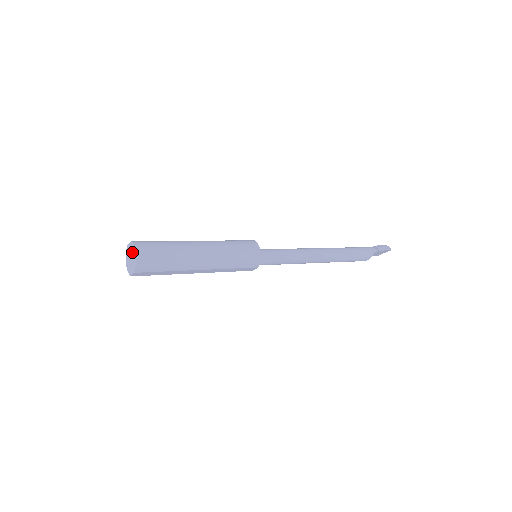
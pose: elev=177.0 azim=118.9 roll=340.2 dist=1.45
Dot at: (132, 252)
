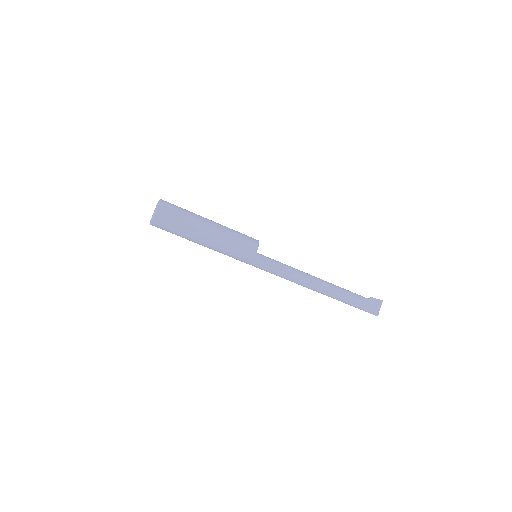
Dot at: occluded
